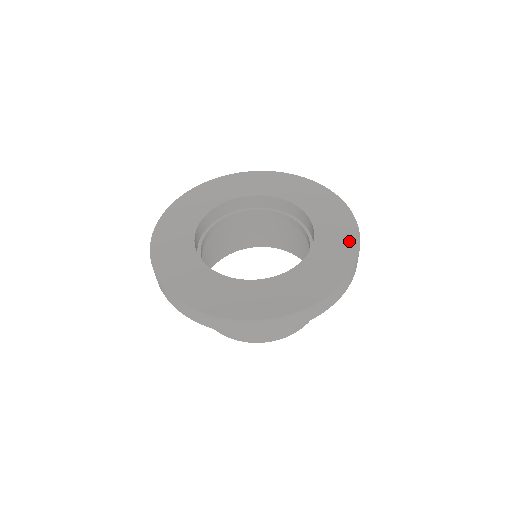
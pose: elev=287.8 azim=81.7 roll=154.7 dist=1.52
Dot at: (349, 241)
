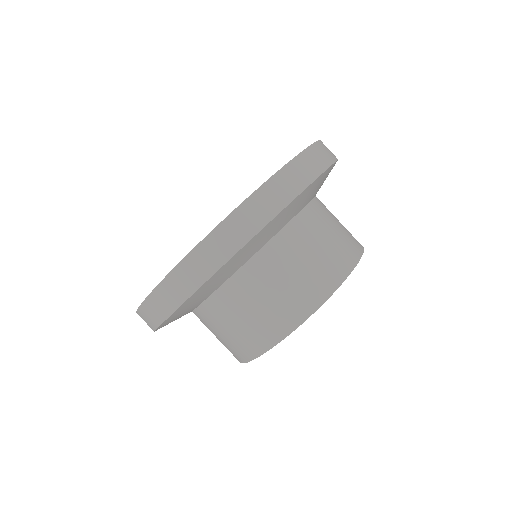
Dot at: occluded
